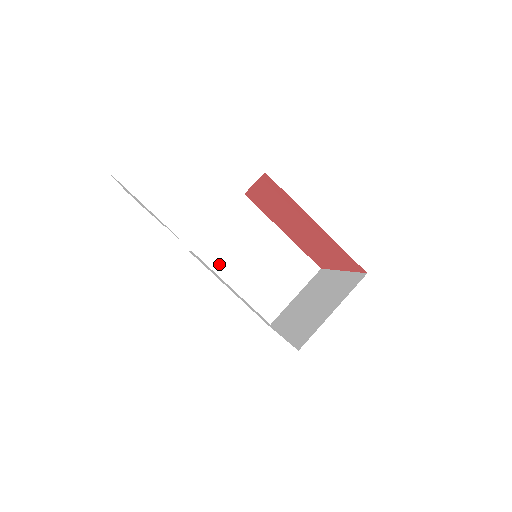
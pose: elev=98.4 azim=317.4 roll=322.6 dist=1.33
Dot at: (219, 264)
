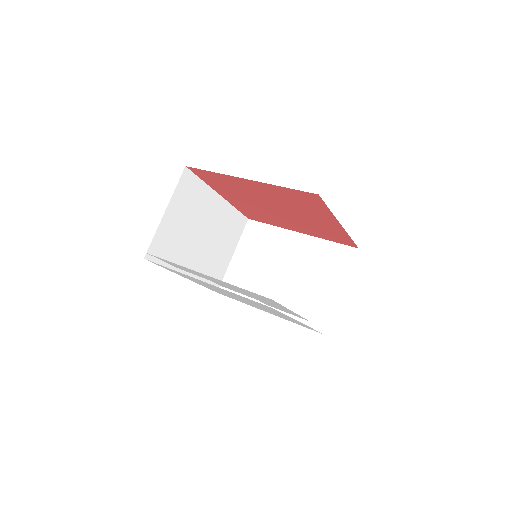
Dot at: (173, 257)
